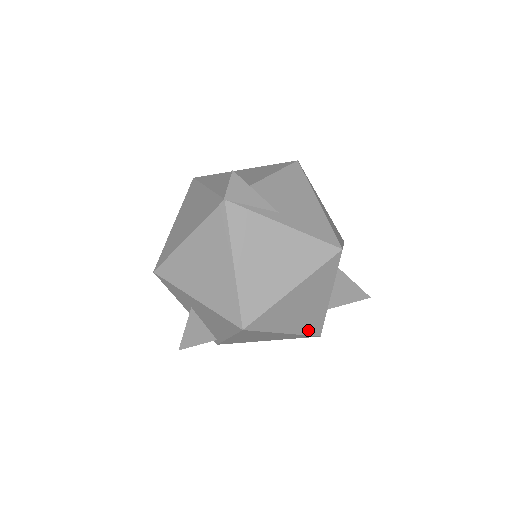
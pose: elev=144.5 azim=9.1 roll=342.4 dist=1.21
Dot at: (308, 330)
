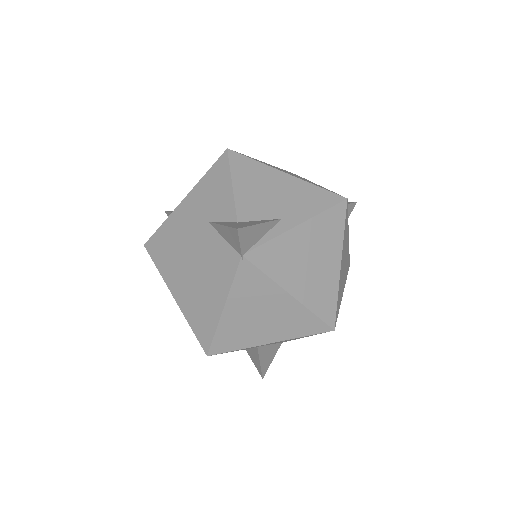
Dot at: (347, 272)
